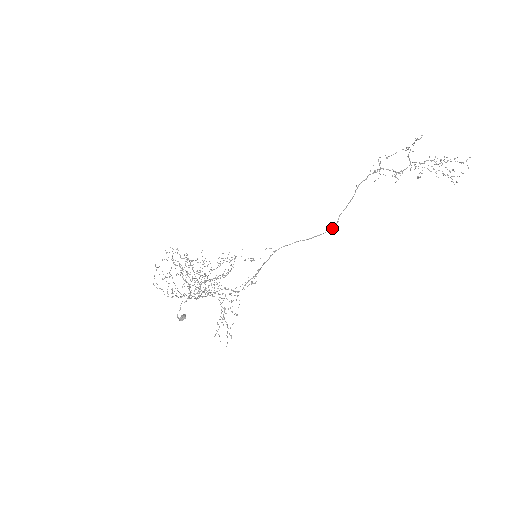
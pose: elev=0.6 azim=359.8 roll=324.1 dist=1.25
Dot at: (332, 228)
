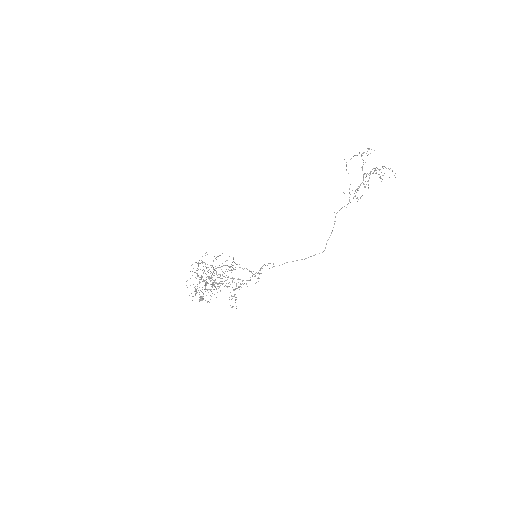
Dot at: occluded
